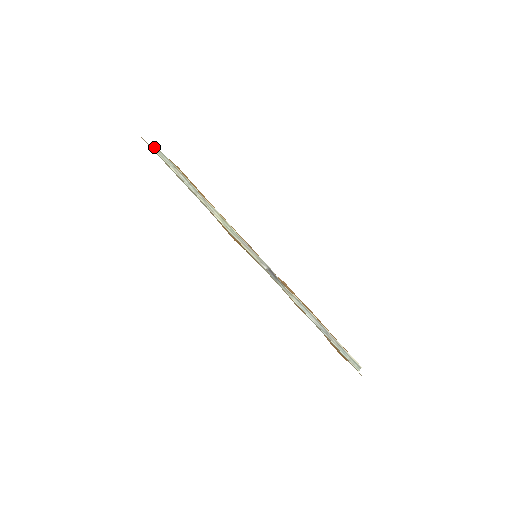
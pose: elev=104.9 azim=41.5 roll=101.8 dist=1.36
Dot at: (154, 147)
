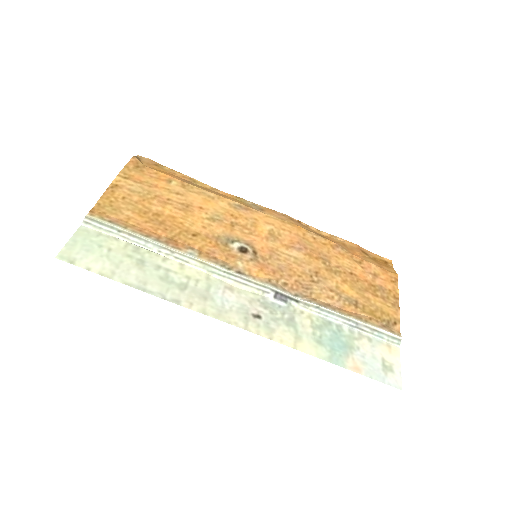
Dot at: (83, 221)
